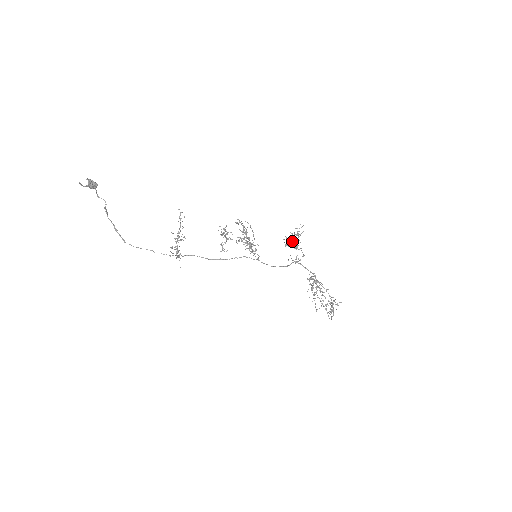
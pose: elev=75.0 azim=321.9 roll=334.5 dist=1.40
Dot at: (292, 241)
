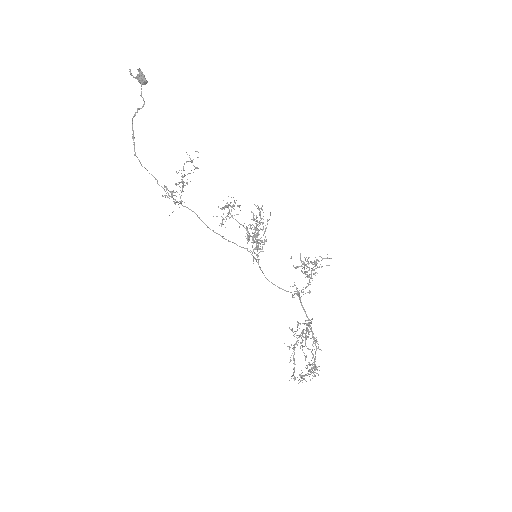
Dot at: (307, 267)
